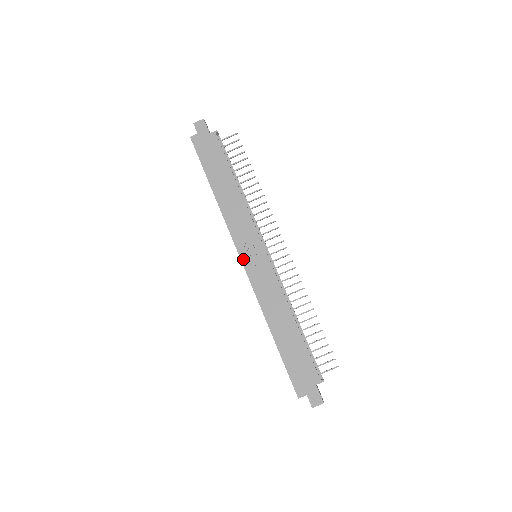
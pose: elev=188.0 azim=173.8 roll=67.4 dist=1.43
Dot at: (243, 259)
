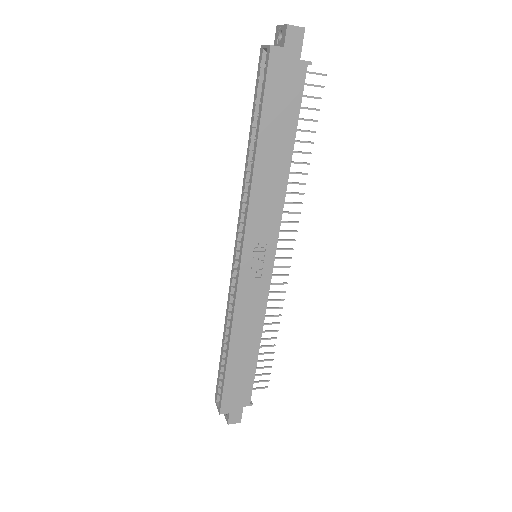
Dot at: (244, 261)
